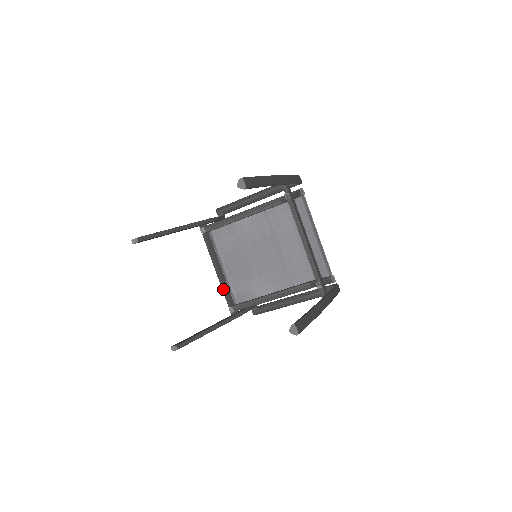
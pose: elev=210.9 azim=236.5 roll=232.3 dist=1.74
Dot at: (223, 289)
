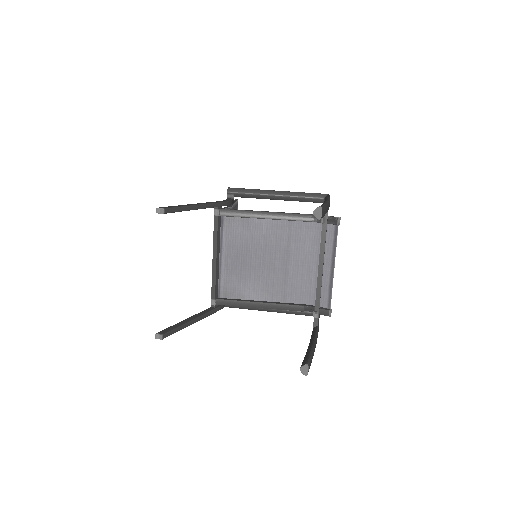
Dot at: (213, 279)
